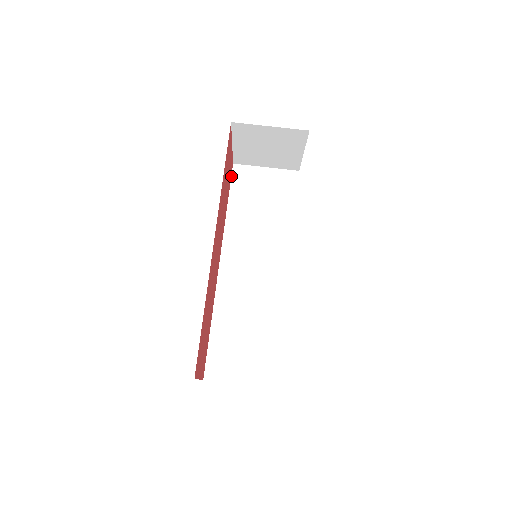
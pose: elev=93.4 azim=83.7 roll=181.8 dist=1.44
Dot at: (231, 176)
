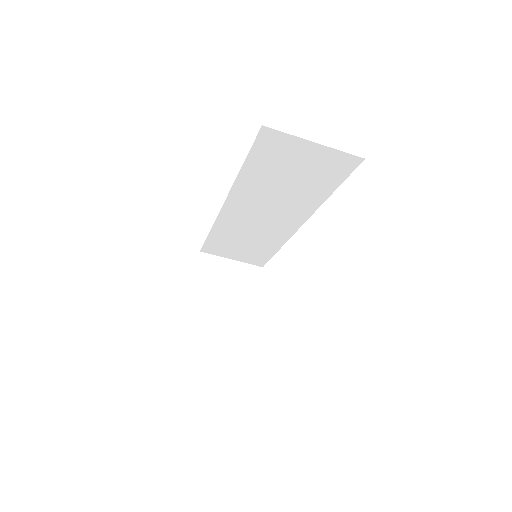
Dot at: (255, 139)
